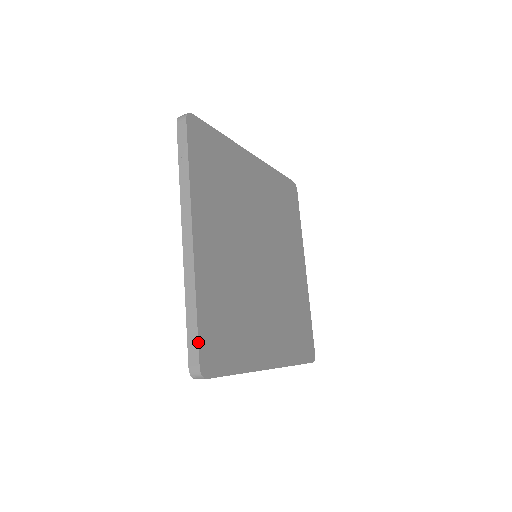
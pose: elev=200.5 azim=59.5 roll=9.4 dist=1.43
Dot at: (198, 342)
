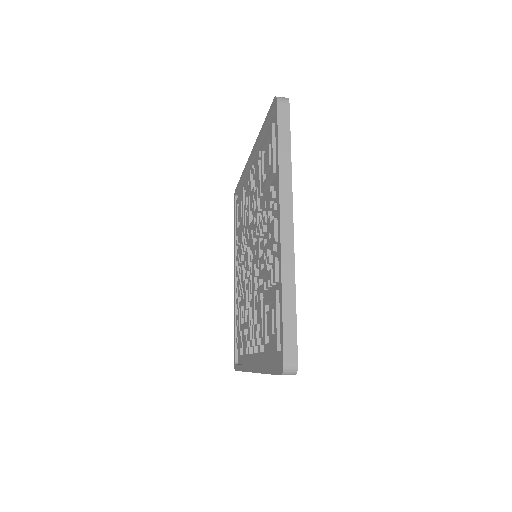
Dot at: occluded
